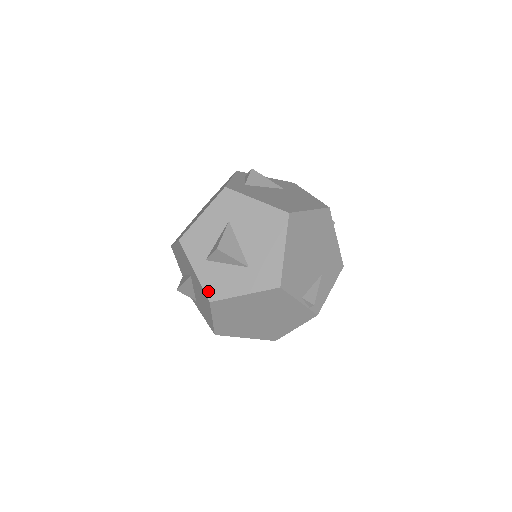
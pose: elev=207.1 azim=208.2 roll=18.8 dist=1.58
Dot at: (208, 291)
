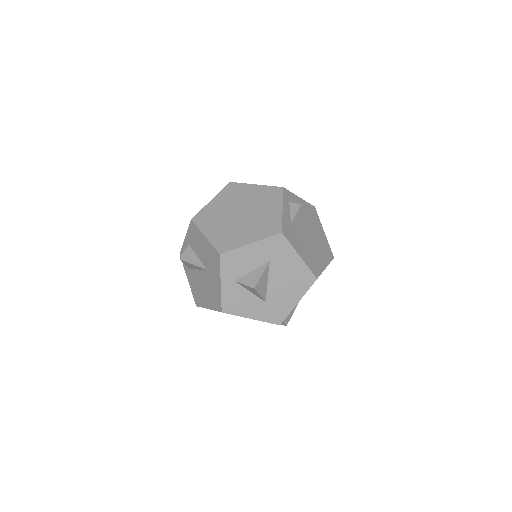
Dot at: (225, 304)
